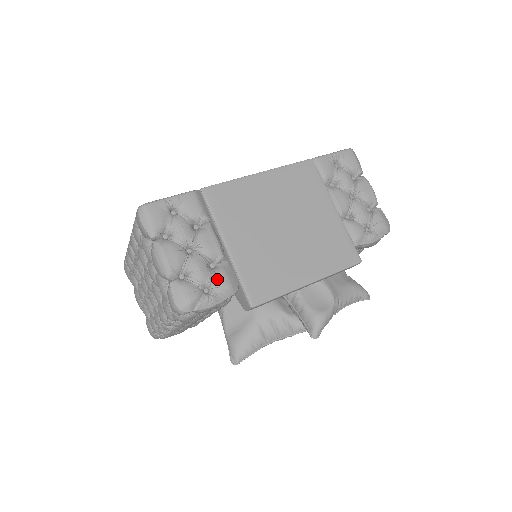
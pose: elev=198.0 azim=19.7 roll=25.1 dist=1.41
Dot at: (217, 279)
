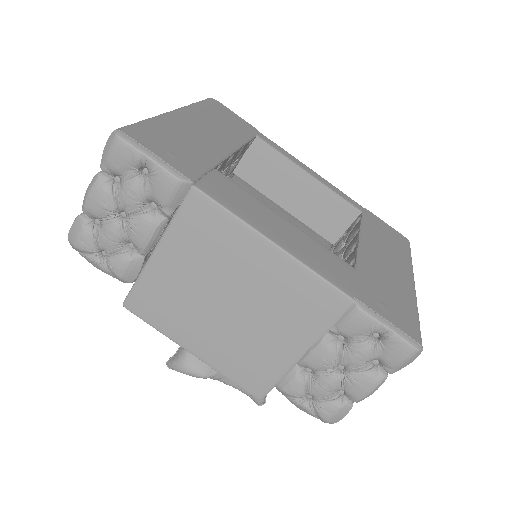
Dot at: (115, 260)
